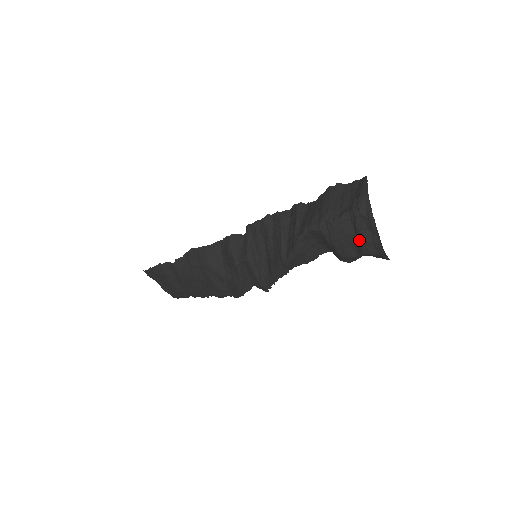
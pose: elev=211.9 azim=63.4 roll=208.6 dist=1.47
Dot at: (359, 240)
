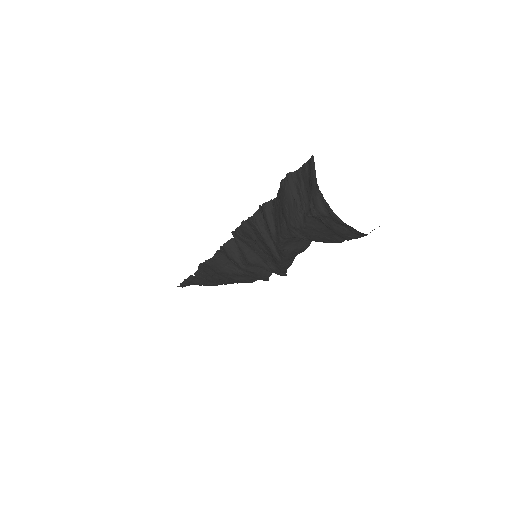
Dot at: occluded
